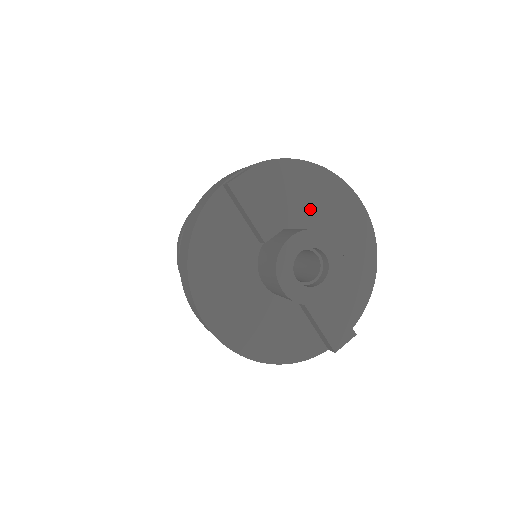
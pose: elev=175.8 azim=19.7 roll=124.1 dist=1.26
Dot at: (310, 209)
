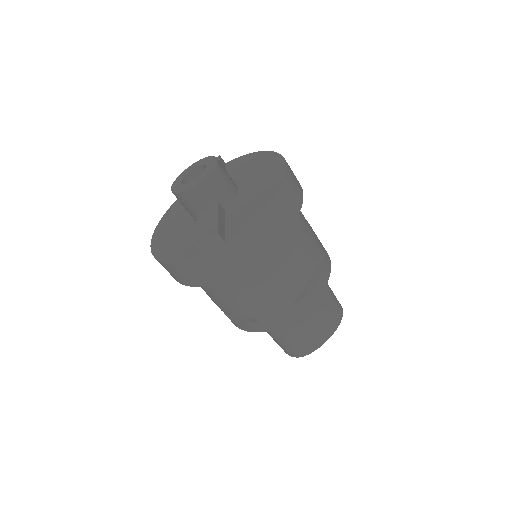
Dot at: (247, 173)
